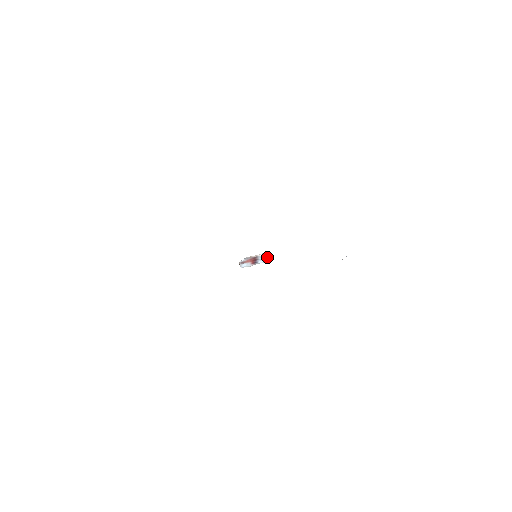
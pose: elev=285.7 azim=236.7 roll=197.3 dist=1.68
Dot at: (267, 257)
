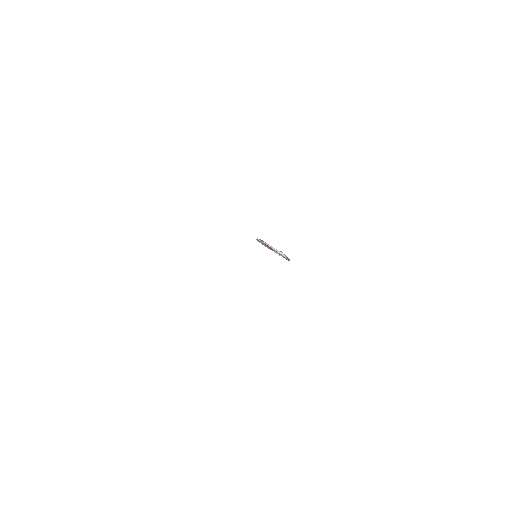
Dot at: occluded
